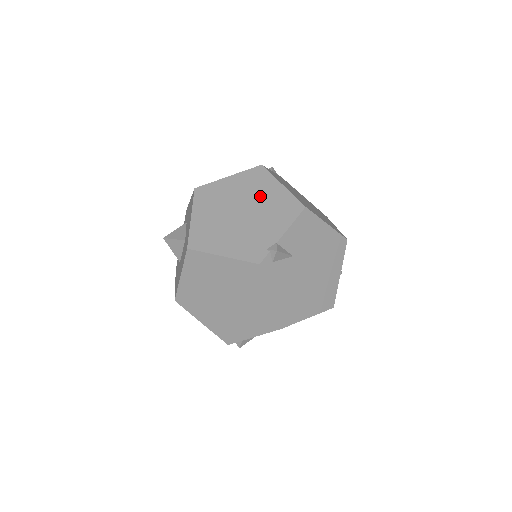
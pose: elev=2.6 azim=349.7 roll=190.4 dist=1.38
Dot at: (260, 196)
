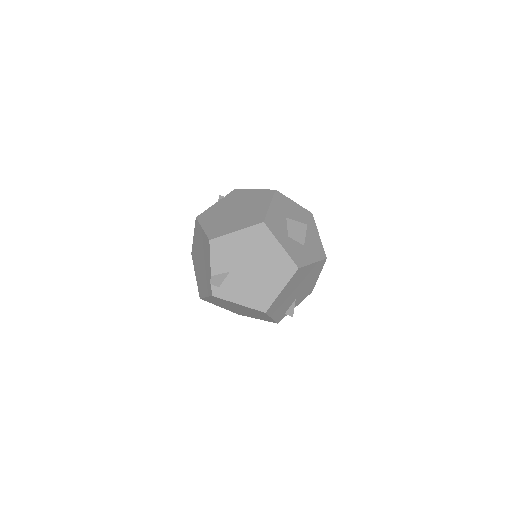
Dot at: (201, 244)
